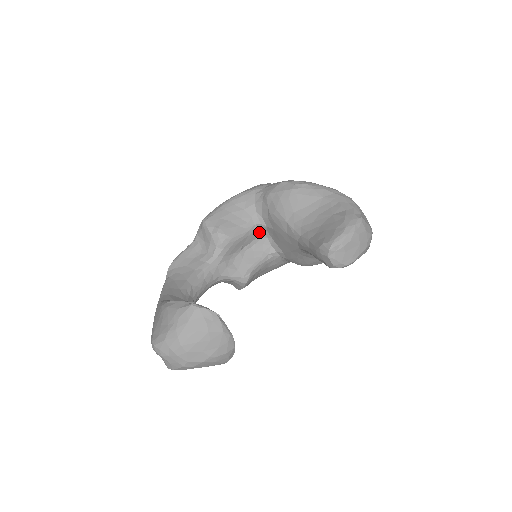
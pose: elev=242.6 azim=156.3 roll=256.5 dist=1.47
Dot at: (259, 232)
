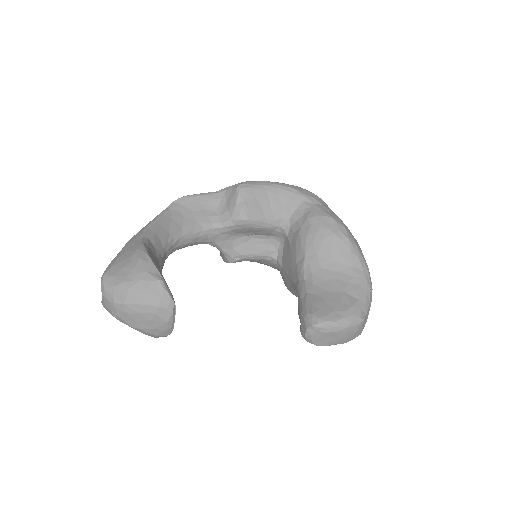
Dot at: (278, 234)
